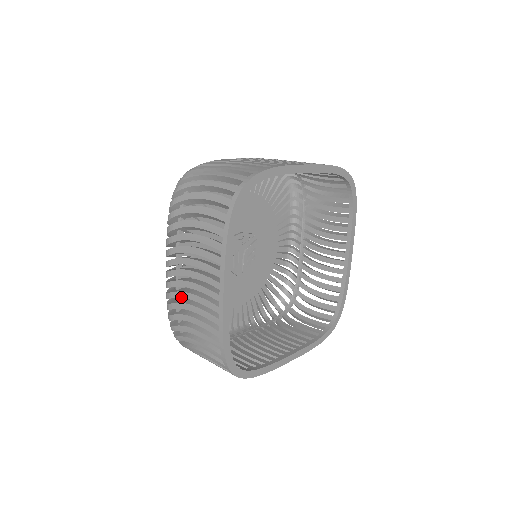
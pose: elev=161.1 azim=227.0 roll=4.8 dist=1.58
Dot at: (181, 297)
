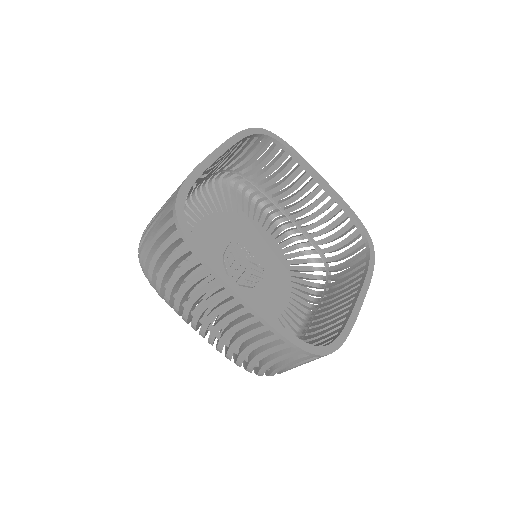
Dot at: occluded
